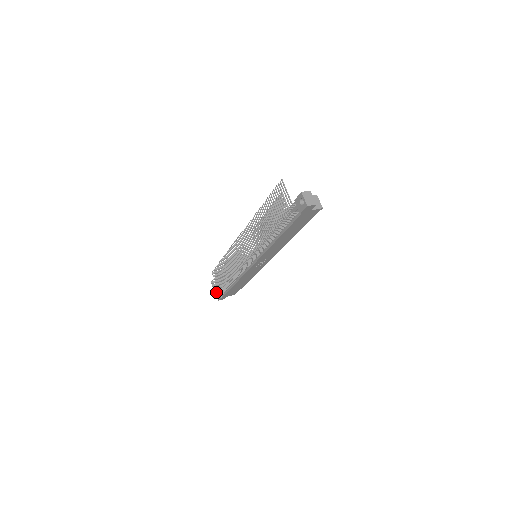
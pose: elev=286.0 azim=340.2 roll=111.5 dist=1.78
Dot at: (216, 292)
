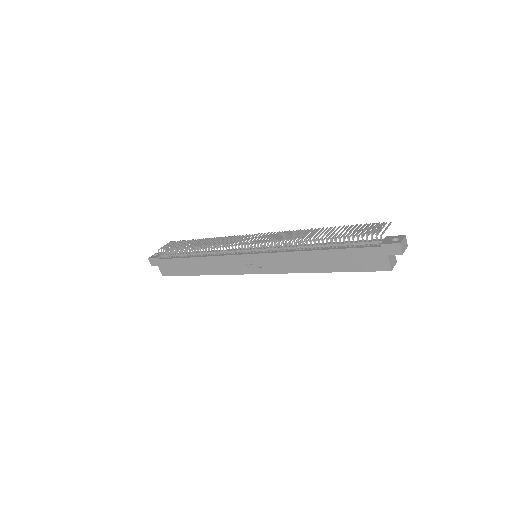
Dot at: (157, 253)
